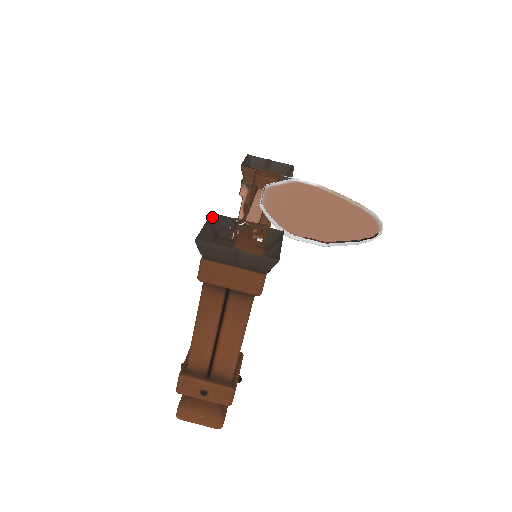
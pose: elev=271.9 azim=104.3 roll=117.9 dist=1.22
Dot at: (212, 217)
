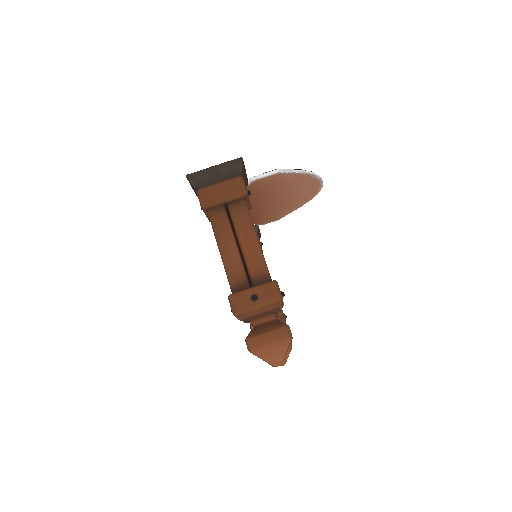
Dot at: occluded
